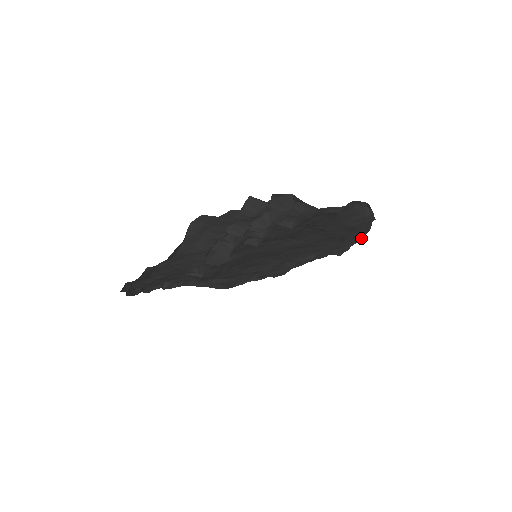
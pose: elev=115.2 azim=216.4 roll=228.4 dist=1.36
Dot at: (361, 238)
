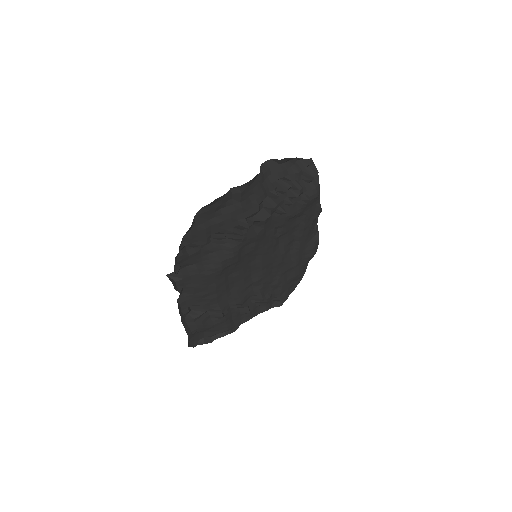
Dot at: occluded
